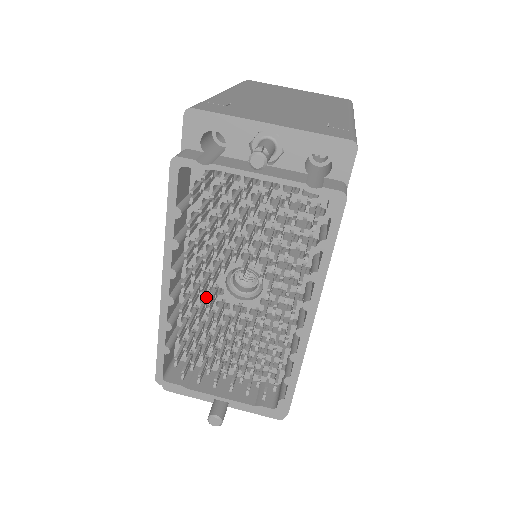
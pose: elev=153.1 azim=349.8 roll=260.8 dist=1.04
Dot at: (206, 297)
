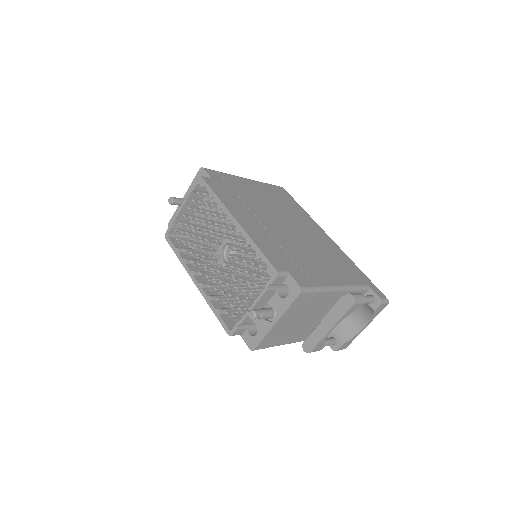
Dot at: (225, 278)
